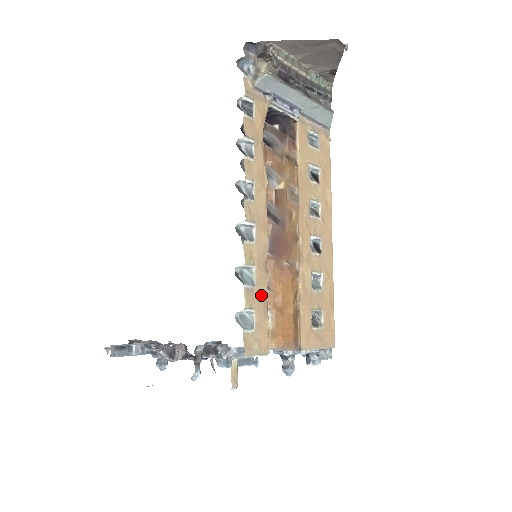
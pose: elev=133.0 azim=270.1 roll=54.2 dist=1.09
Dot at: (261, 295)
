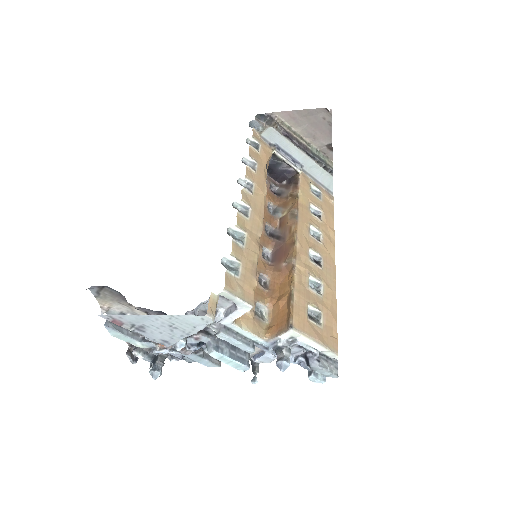
Dot at: (250, 257)
